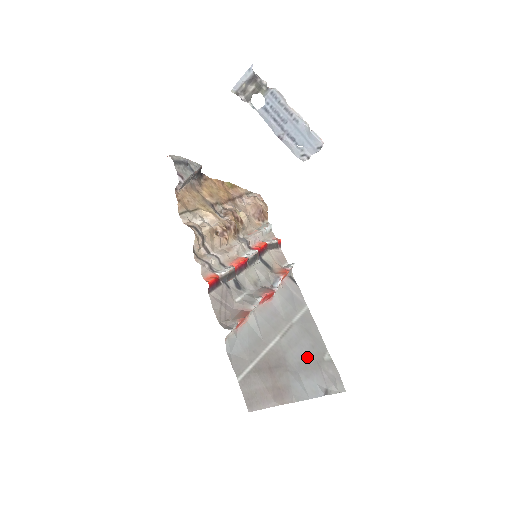
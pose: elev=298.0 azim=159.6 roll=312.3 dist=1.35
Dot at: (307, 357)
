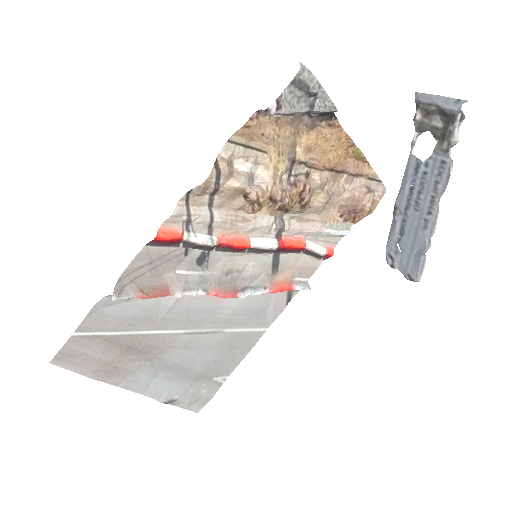
Dot at: (193, 365)
